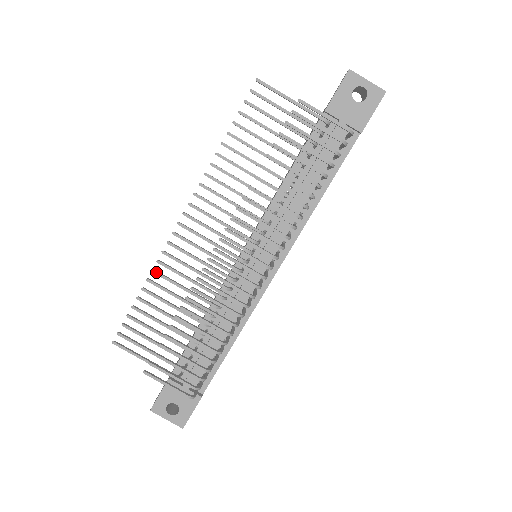
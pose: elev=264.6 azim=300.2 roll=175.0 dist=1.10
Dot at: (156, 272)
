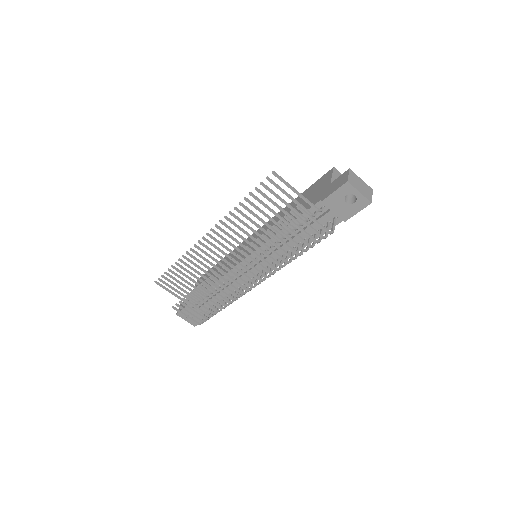
Dot at: (185, 258)
